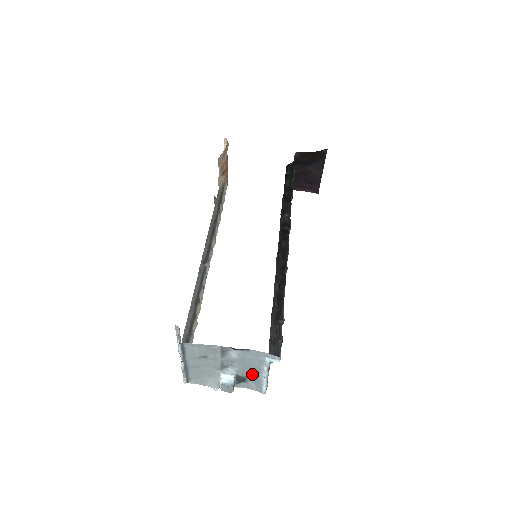
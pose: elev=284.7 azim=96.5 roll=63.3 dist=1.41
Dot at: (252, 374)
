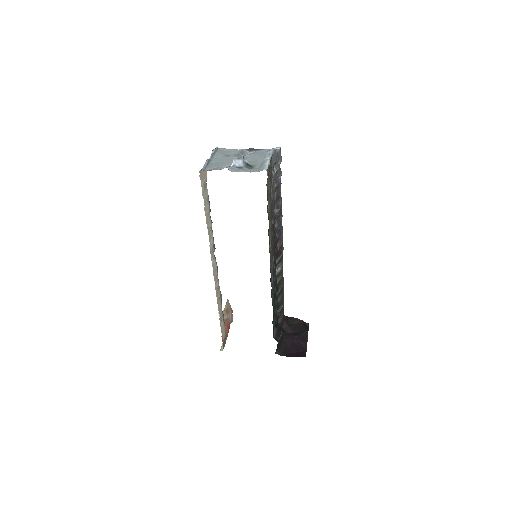
Dot at: (258, 163)
